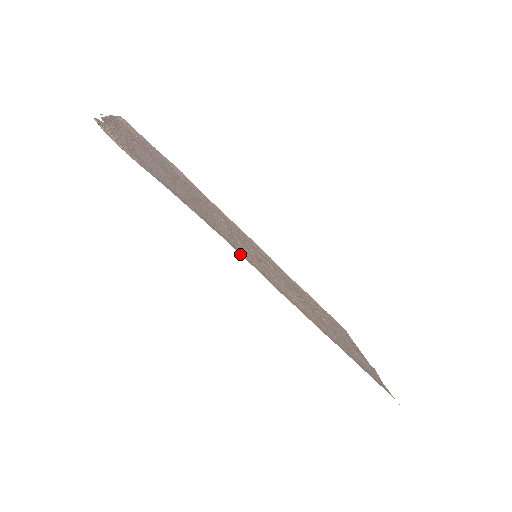
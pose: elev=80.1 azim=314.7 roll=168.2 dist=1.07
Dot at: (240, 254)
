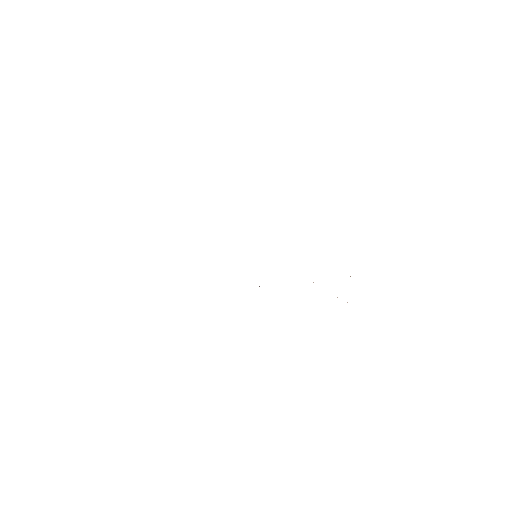
Dot at: occluded
